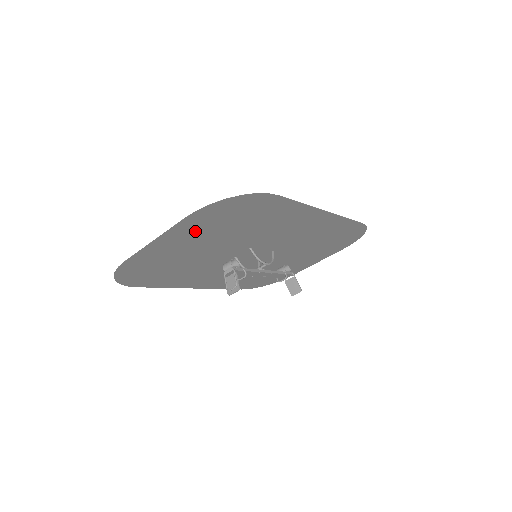
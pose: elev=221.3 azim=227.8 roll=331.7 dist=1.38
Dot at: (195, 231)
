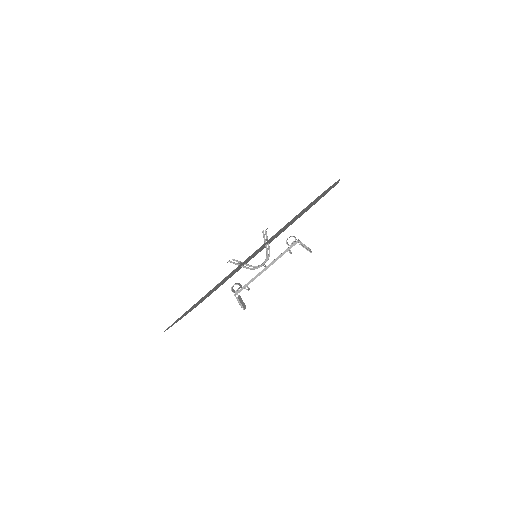
Dot at: (186, 313)
